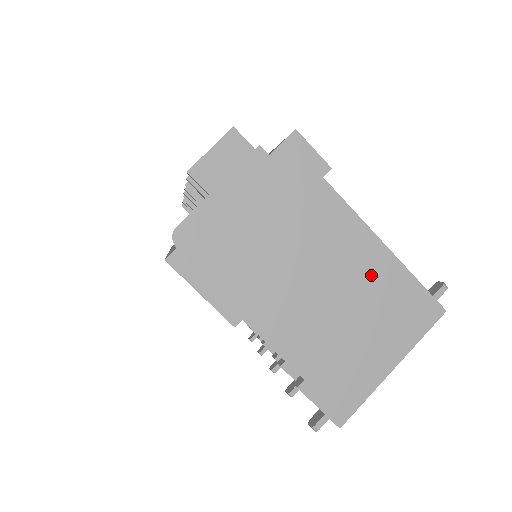
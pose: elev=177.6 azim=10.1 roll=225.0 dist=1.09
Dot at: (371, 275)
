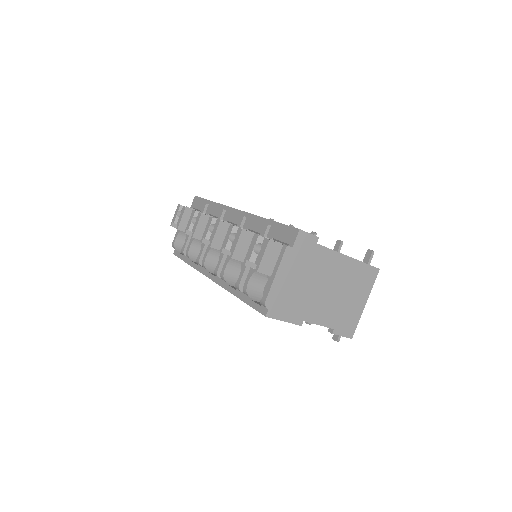
Dot at: (347, 273)
